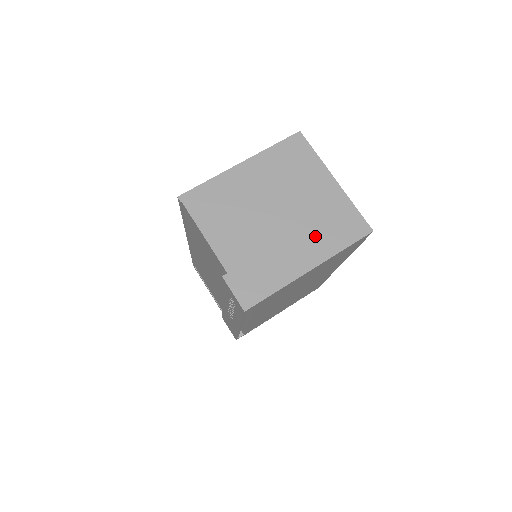
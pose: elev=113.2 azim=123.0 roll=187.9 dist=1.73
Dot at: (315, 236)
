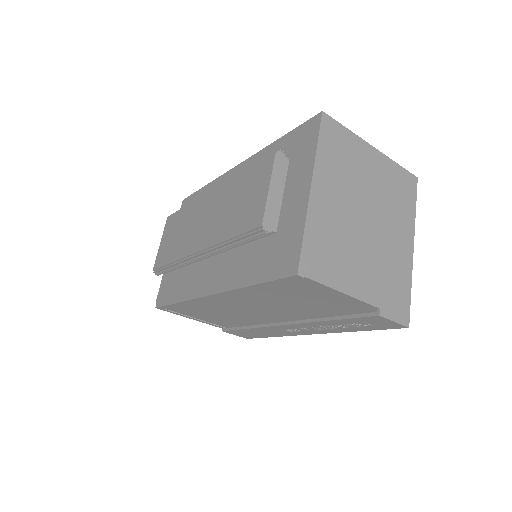
Dot at: (397, 215)
